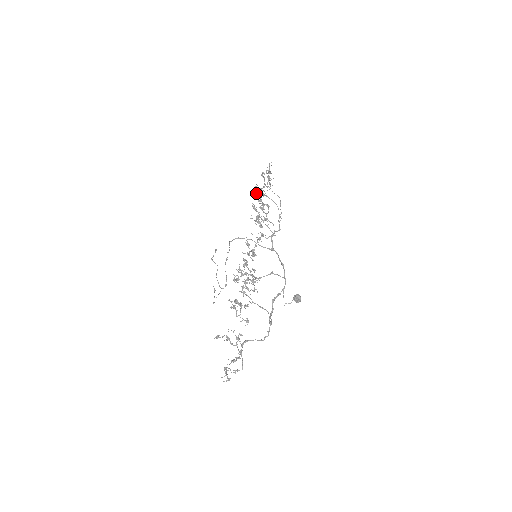
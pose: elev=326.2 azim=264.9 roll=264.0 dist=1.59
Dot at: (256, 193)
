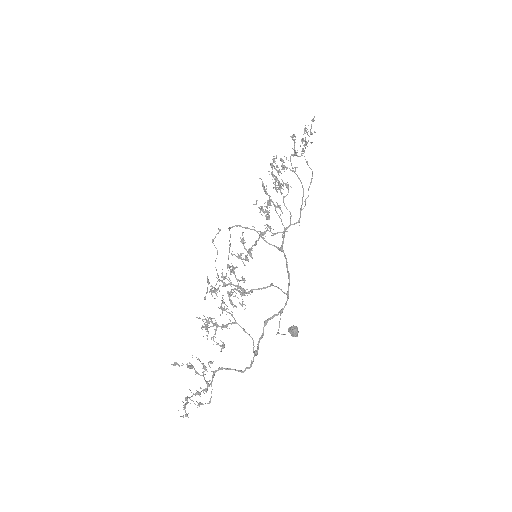
Dot at: (271, 167)
